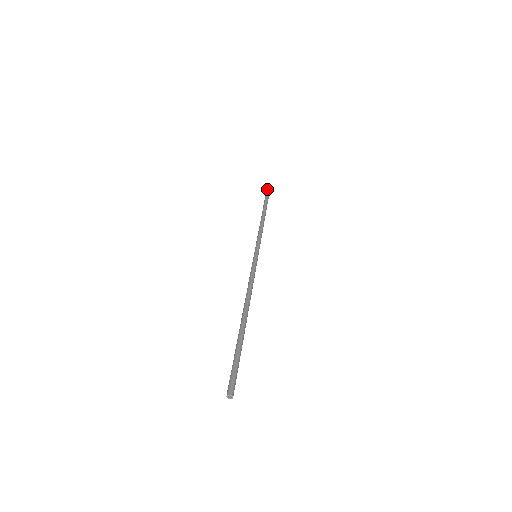
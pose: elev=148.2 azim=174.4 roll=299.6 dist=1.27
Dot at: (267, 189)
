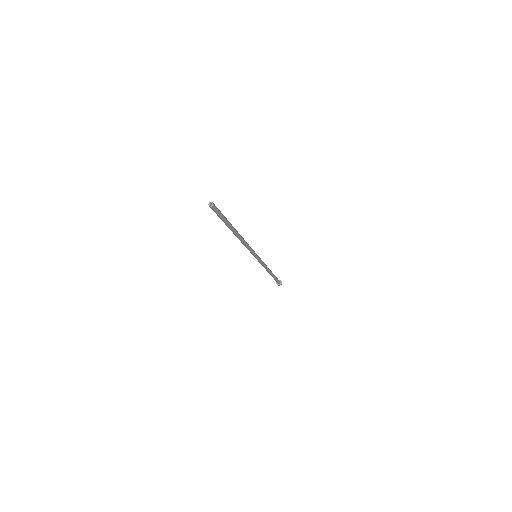
Dot at: (279, 280)
